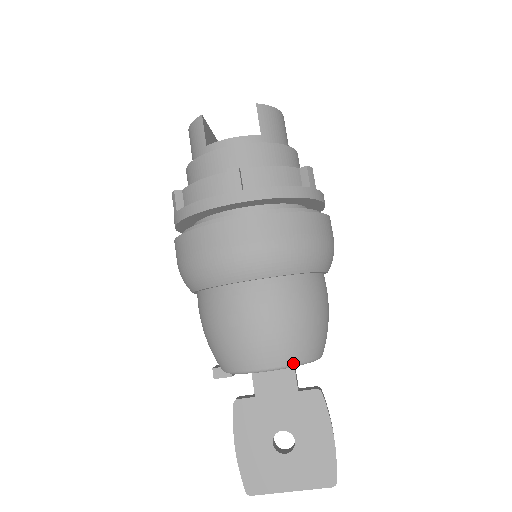
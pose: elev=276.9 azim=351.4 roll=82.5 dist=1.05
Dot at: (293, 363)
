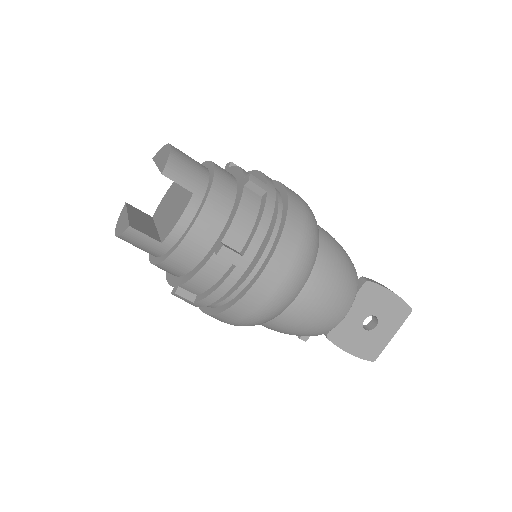
Dot at: (355, 296)
